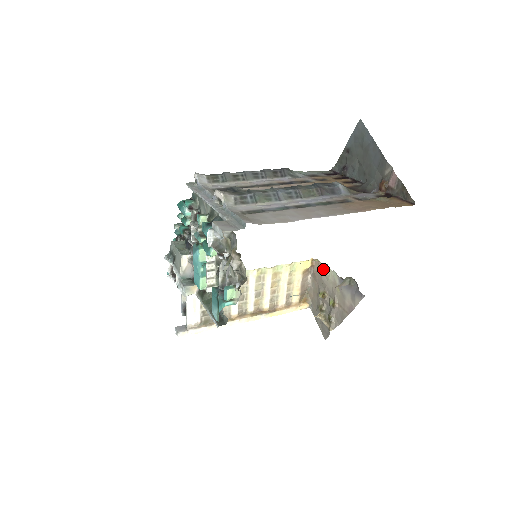
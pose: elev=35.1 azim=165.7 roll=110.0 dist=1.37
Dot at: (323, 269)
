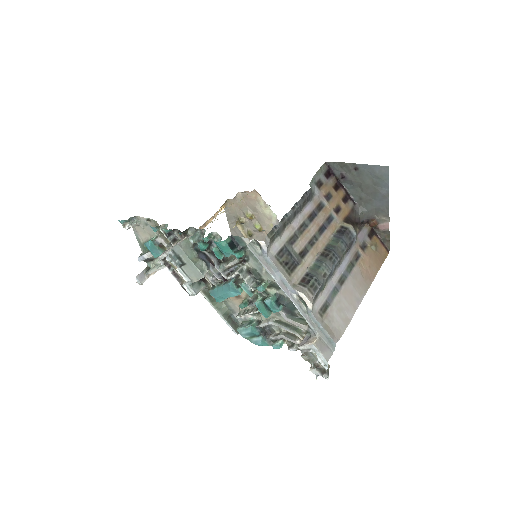
Dot at: (261, 203)
